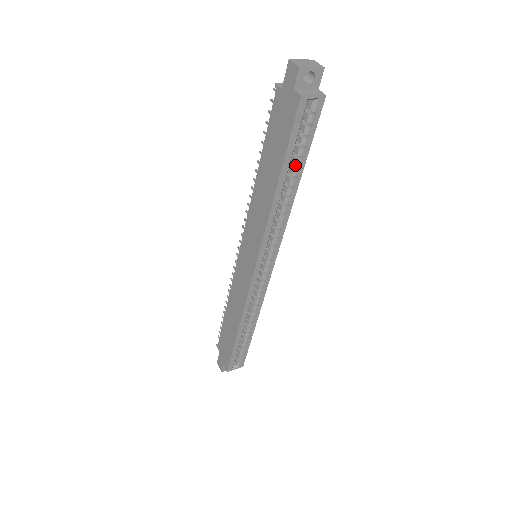
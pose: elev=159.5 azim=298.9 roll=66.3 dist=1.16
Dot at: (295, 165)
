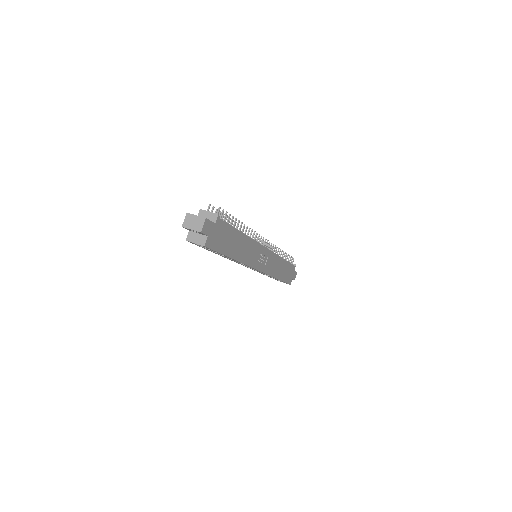
Dot at: occluded
